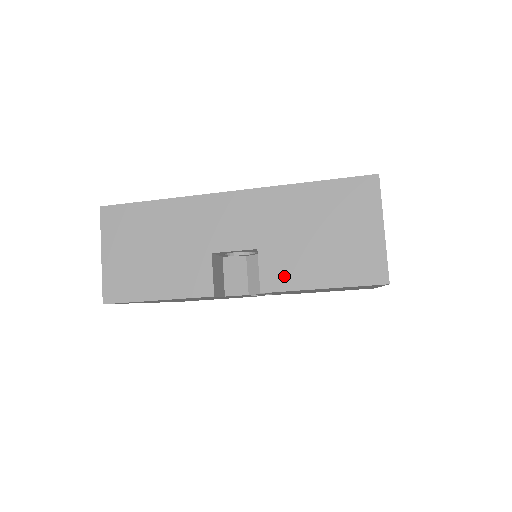
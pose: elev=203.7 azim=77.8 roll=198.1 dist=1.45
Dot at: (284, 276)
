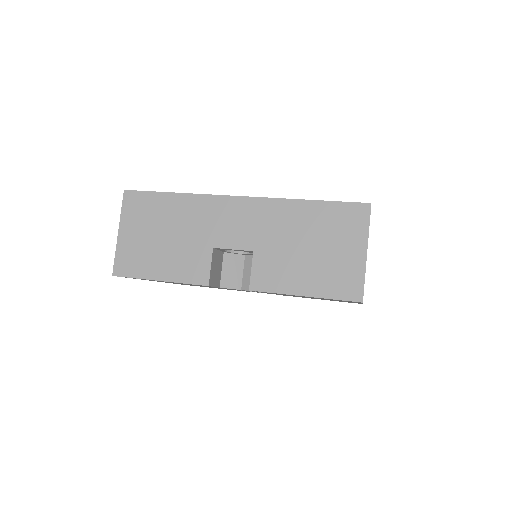
Dot at: (272, 279)
